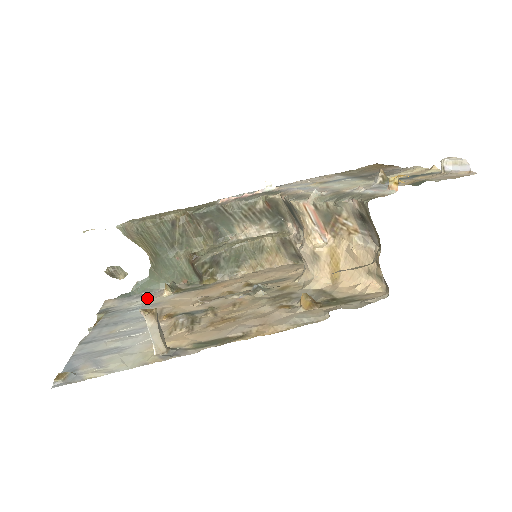
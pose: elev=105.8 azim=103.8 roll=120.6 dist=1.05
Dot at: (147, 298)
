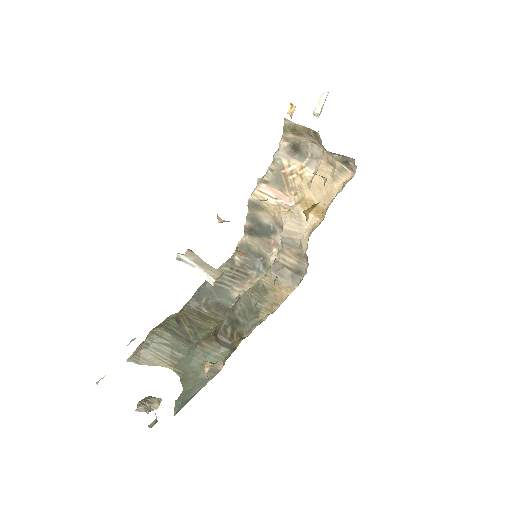
Dot at: occluded
